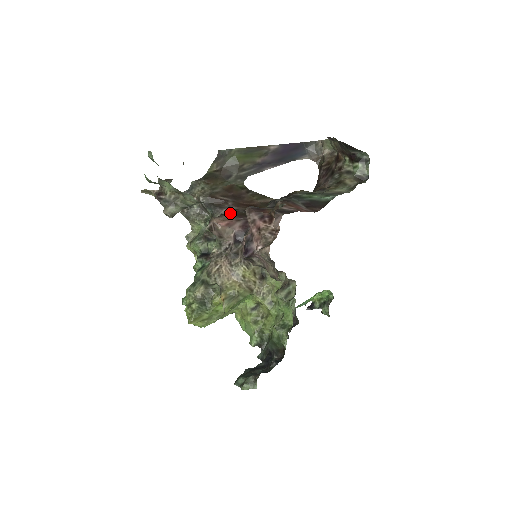
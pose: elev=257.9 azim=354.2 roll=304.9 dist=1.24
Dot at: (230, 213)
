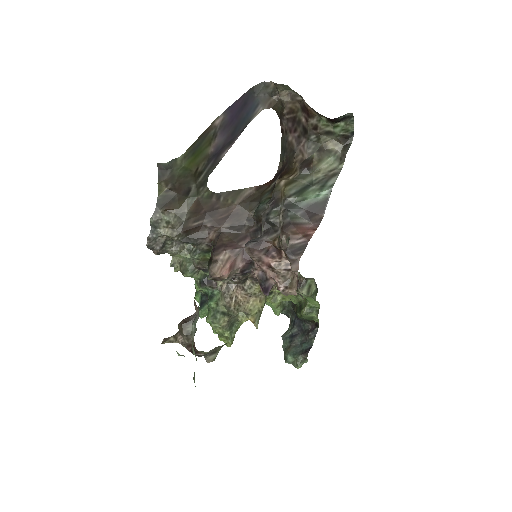
Dot at: (220, 246)
